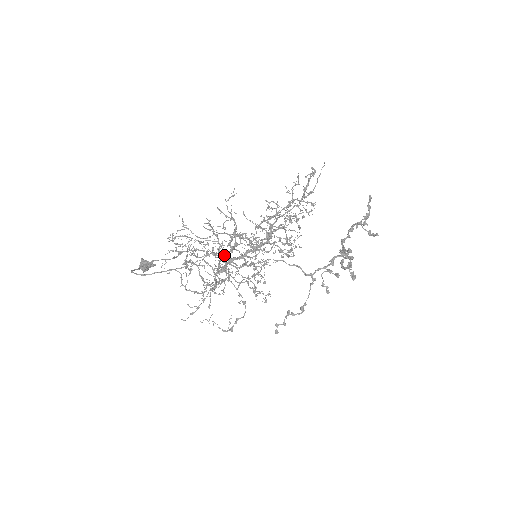
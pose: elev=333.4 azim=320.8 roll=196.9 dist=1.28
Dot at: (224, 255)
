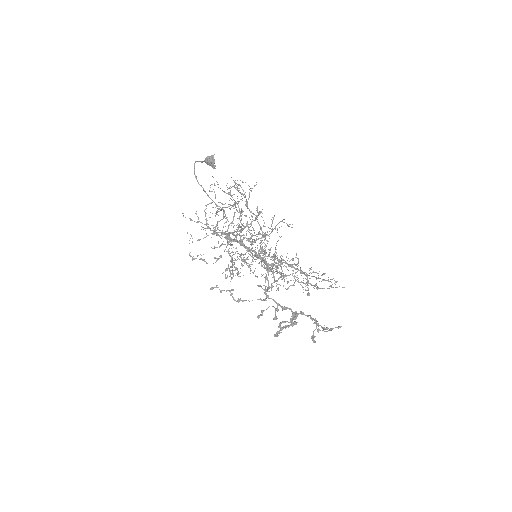
Dot at: occluded
